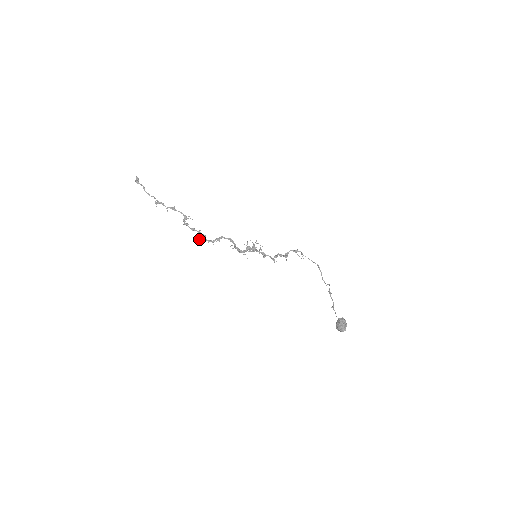
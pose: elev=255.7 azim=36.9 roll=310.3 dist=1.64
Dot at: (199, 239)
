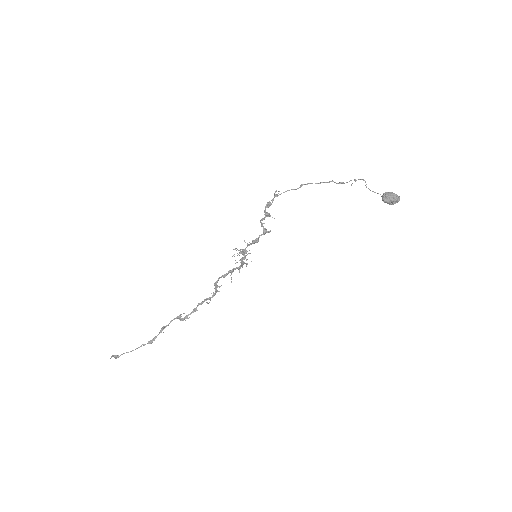
Dot at: occluded
